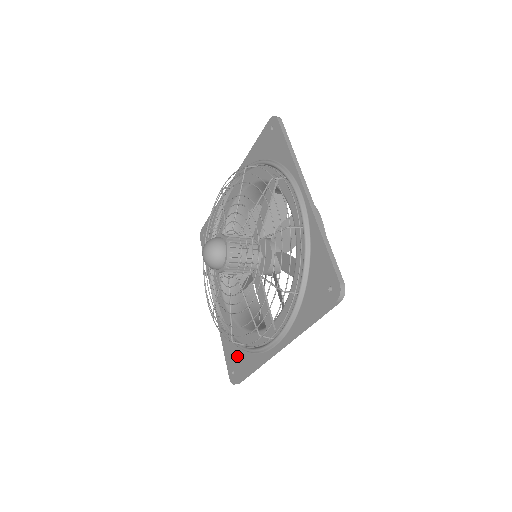
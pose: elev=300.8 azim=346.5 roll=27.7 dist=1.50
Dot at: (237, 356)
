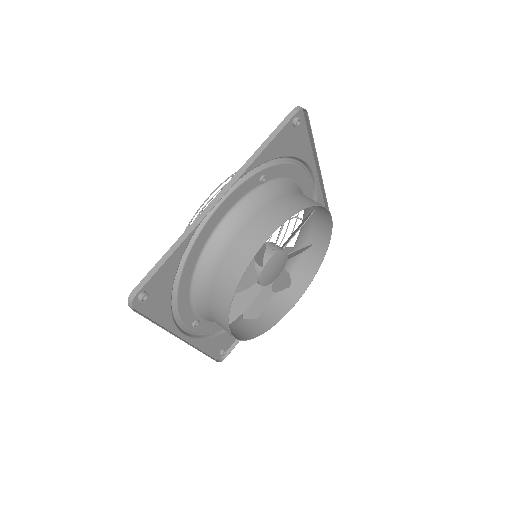
Dot at: (224, 338)
